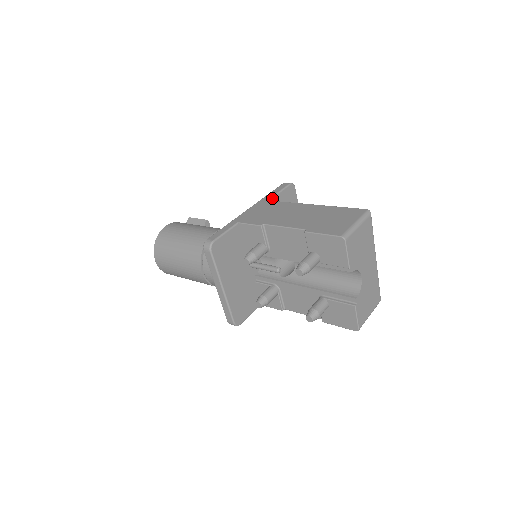
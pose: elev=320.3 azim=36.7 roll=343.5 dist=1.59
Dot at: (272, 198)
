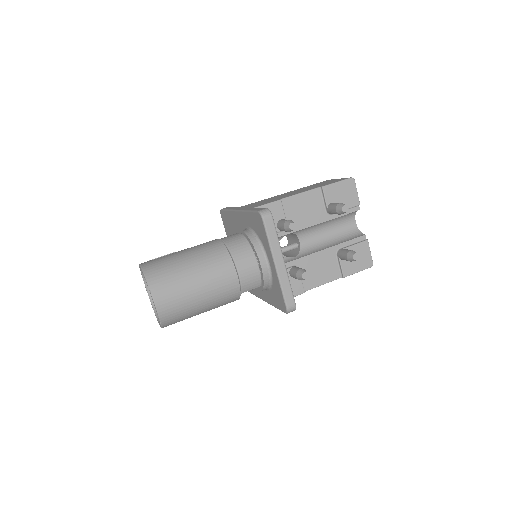
Dot at: occluded
